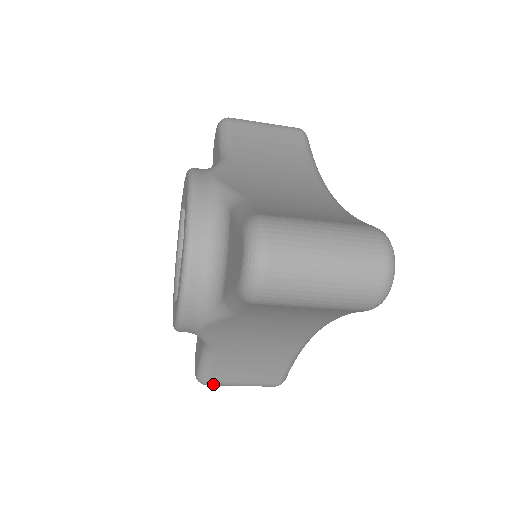
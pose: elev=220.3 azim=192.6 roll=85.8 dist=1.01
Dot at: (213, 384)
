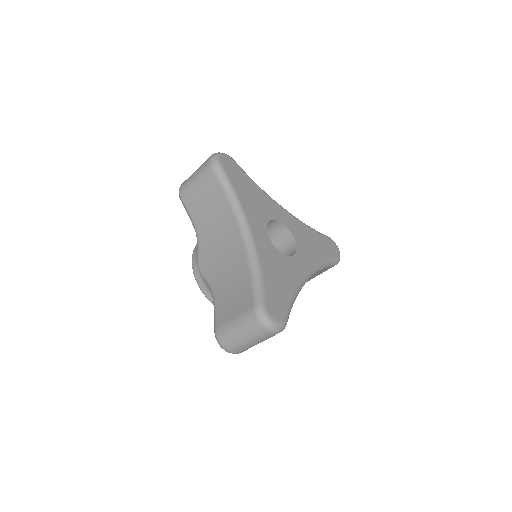
Dot at: occluded
